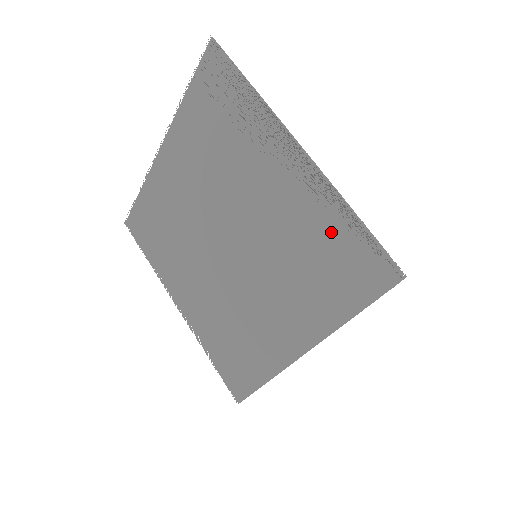
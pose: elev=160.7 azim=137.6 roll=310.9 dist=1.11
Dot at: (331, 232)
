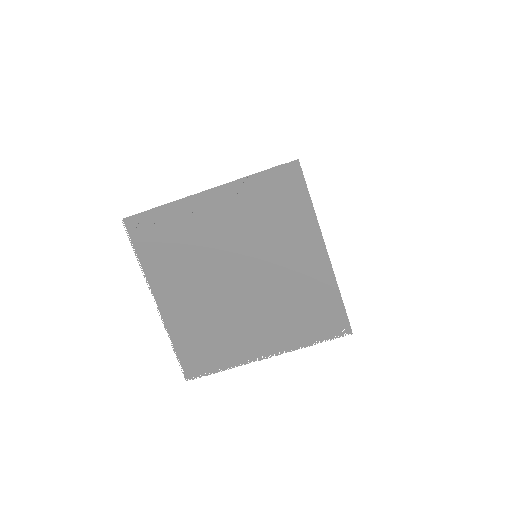
Dot at: (261, 193)
